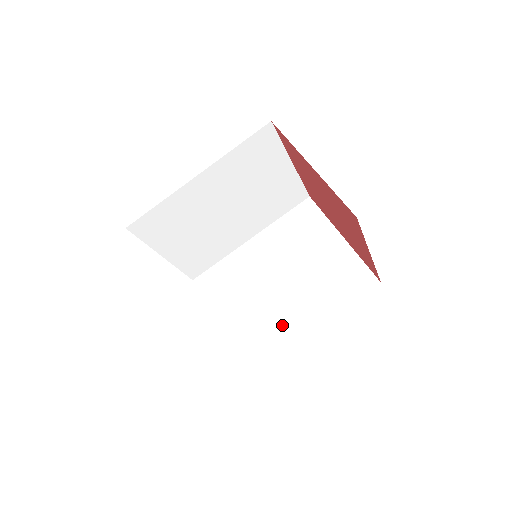
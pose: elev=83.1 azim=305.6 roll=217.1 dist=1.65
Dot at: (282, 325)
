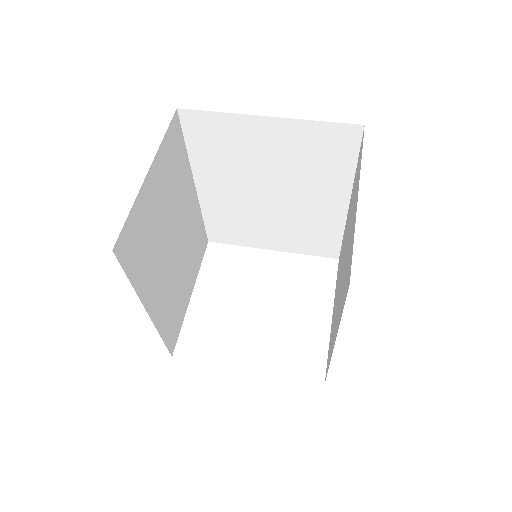
Dot at: (320, 217)
